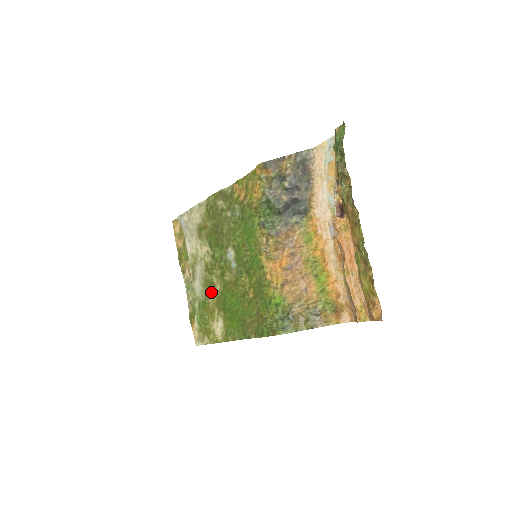
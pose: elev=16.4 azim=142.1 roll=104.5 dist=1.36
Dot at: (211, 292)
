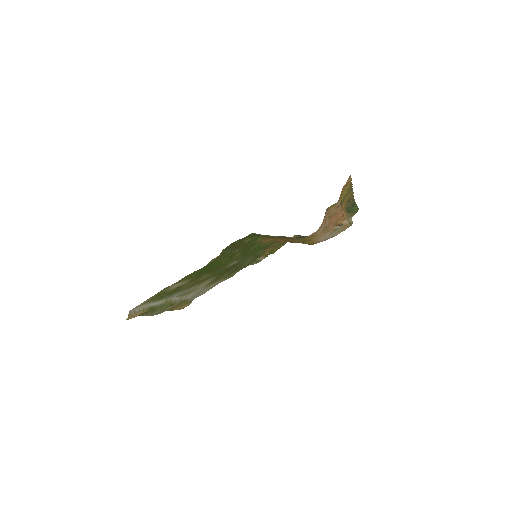
Dot at: occluded
